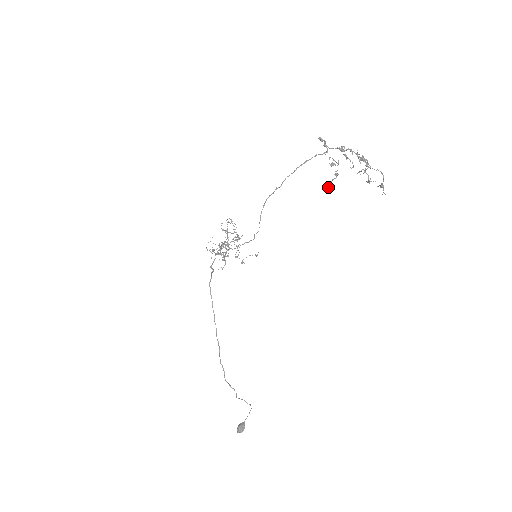
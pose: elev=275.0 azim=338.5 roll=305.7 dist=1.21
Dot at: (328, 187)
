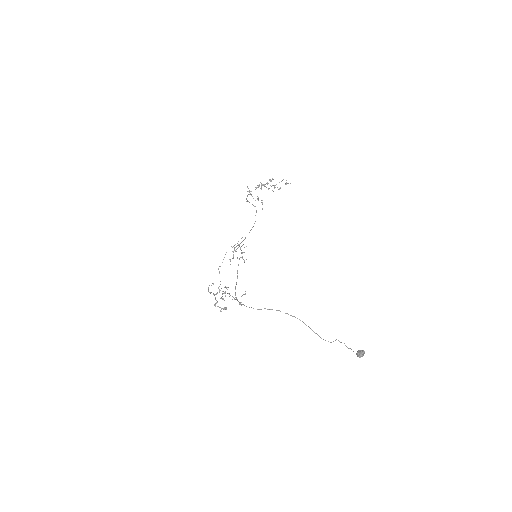
Dot at: occluded
